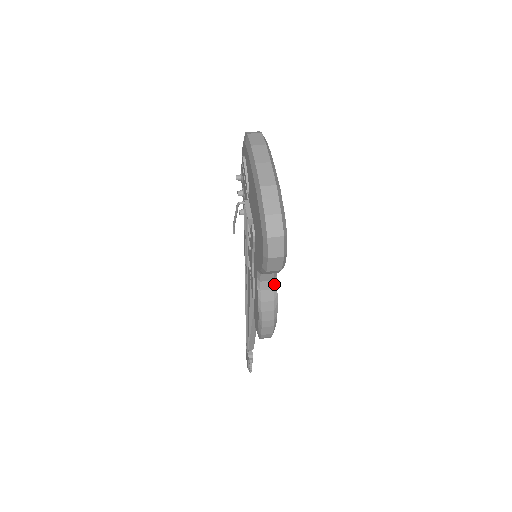
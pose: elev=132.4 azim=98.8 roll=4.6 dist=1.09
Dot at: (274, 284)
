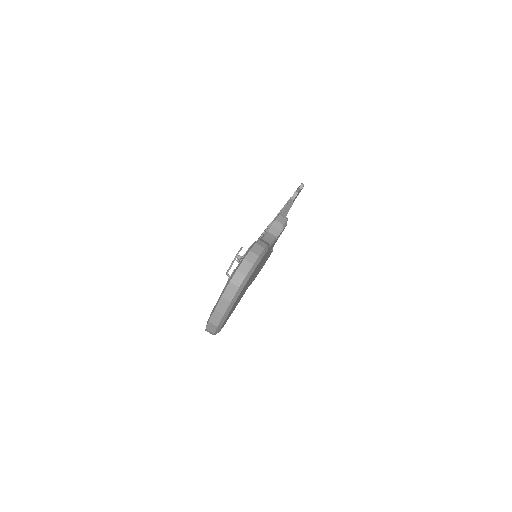
Dot at: occluded
